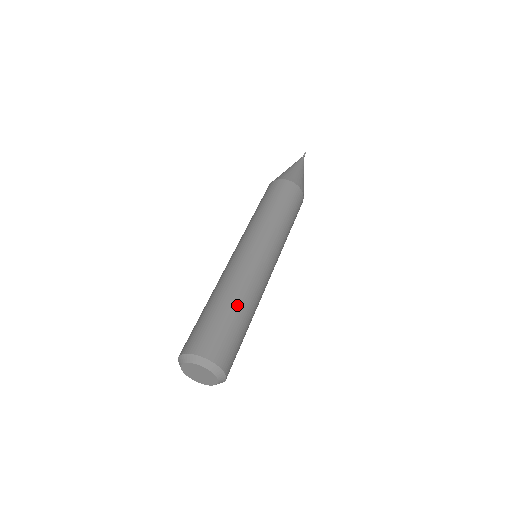
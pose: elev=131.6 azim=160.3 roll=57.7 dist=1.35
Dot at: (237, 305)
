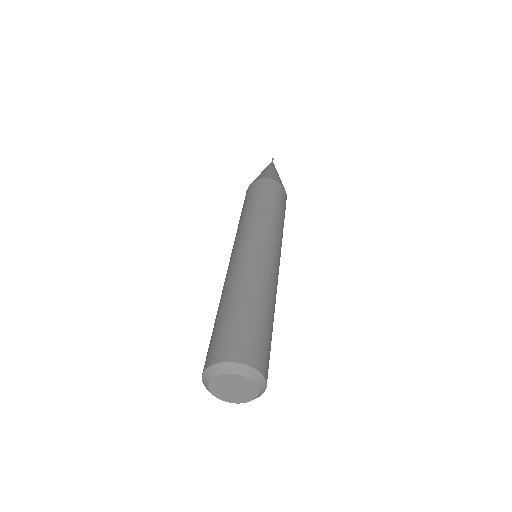
Dot at: (241, 298)
